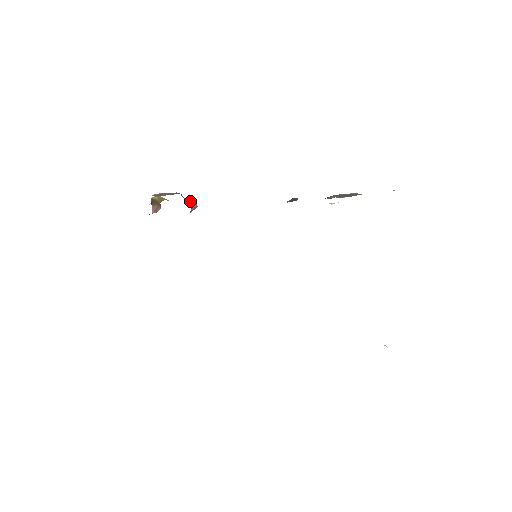
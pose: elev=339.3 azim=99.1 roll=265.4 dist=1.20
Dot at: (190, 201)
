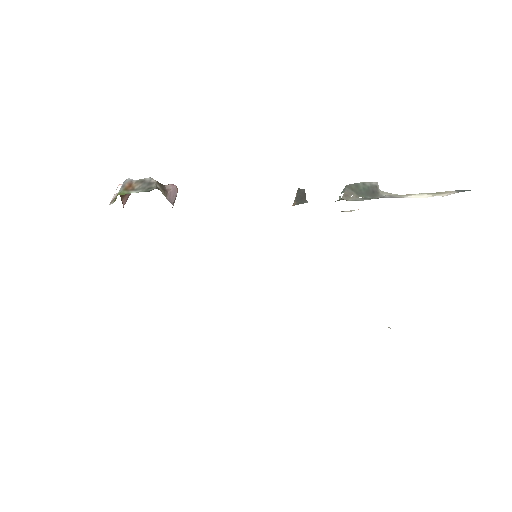
Dot at: (169, 190)
